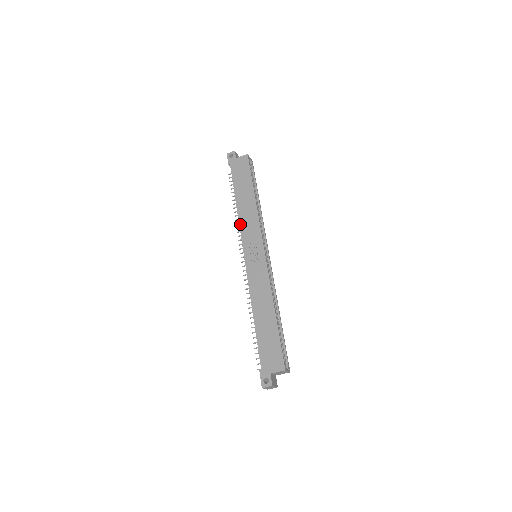
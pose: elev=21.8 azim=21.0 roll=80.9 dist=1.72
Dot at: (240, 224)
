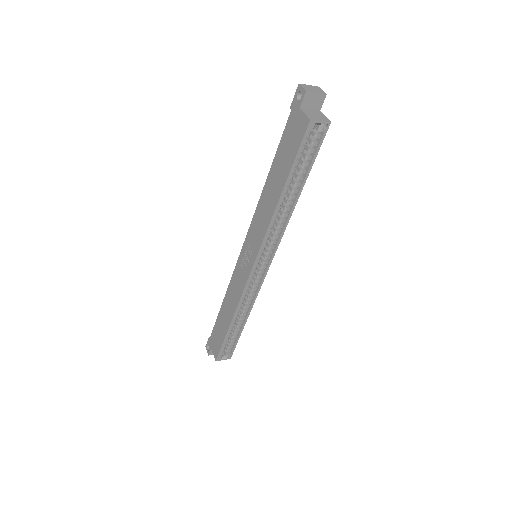
Dot at: (256, 211)
